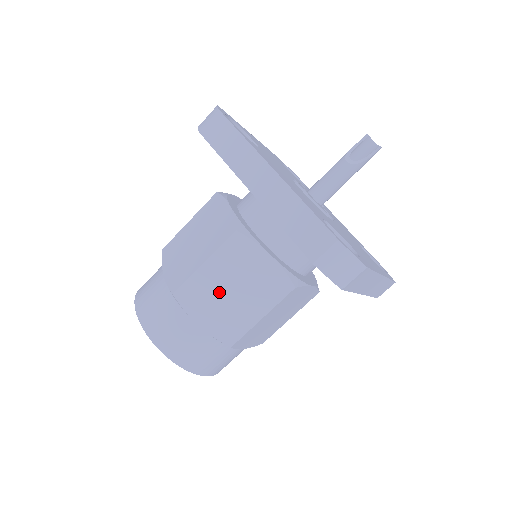
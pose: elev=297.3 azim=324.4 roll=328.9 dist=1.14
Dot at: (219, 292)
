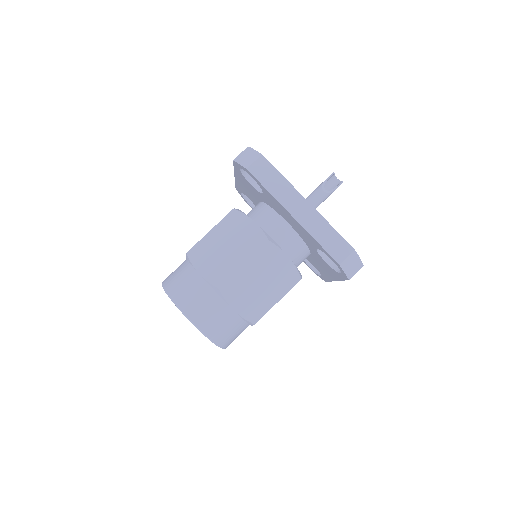
Dot at: (252, 285)
